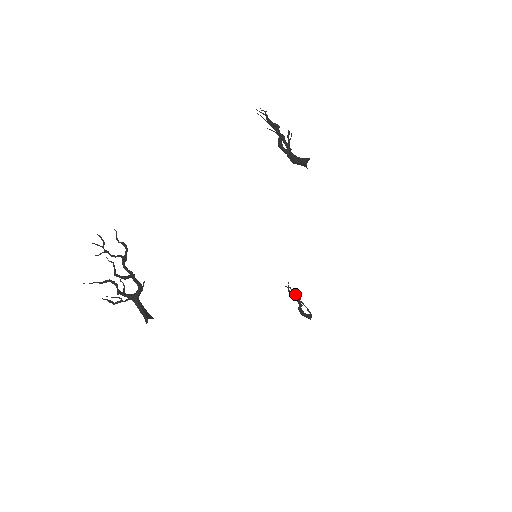
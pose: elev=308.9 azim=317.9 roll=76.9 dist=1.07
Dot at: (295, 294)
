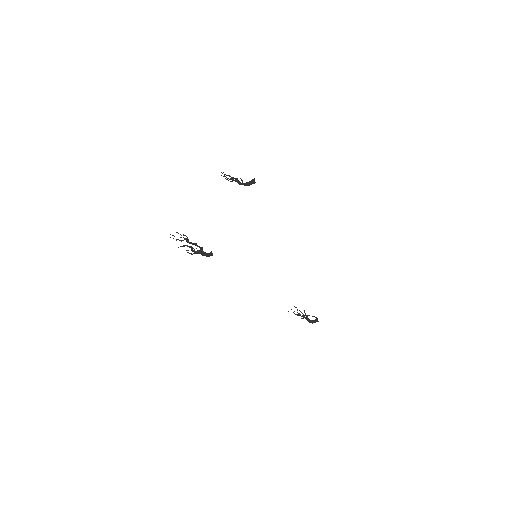
Dot at: occluded
